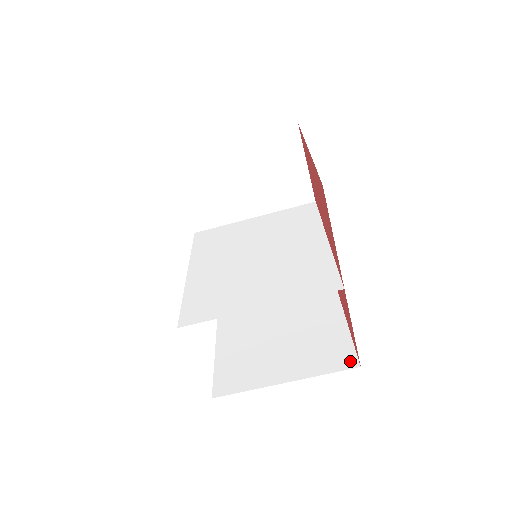
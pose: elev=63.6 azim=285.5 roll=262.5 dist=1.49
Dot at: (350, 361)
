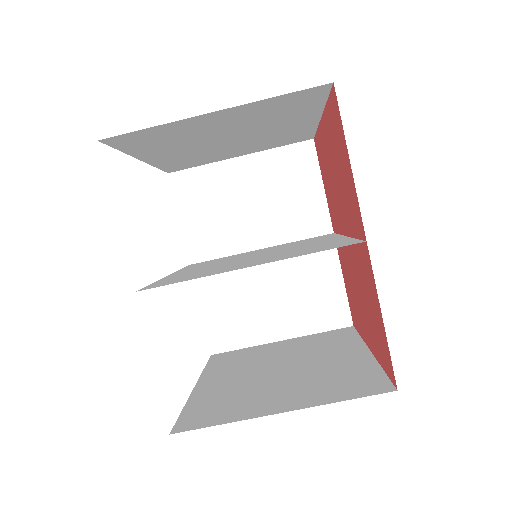
Dot at: (381, 387)
